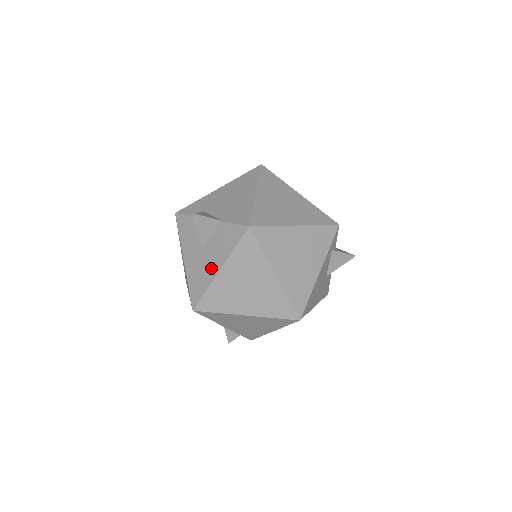
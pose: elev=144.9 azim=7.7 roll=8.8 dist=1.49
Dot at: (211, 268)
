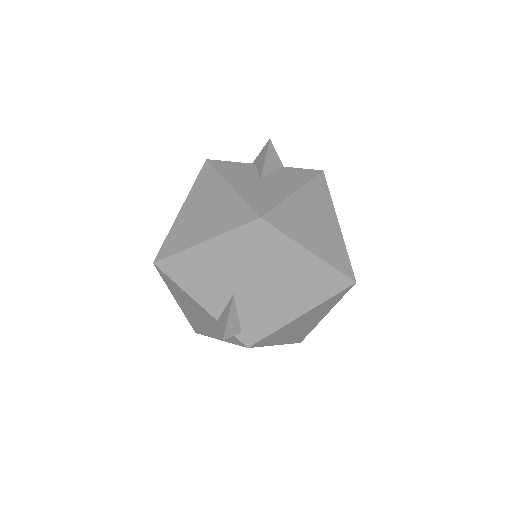
Dot at: (281, 190)
